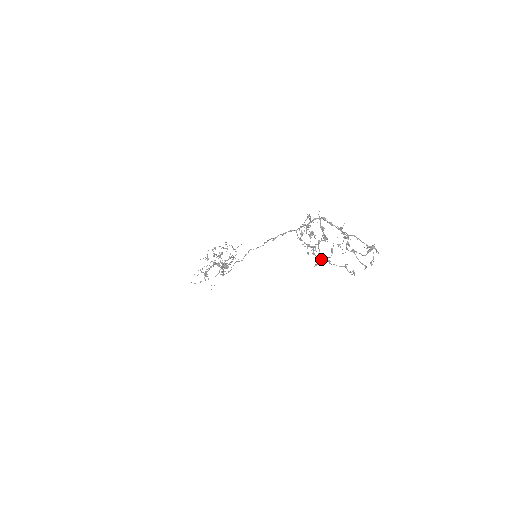
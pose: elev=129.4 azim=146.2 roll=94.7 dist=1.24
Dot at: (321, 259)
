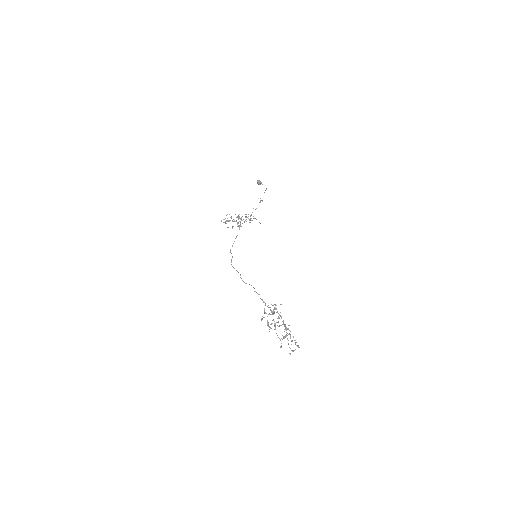
Dot at: (270, 328)
